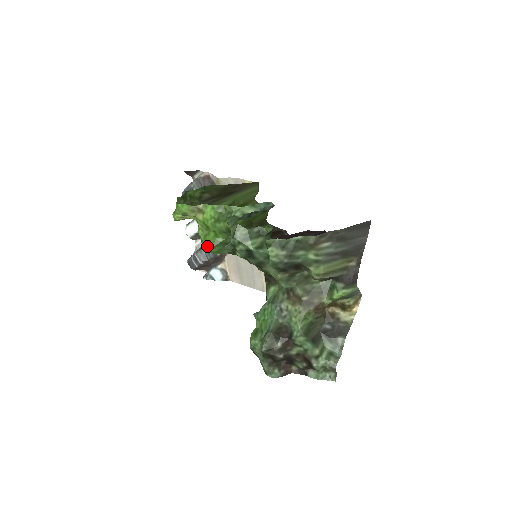
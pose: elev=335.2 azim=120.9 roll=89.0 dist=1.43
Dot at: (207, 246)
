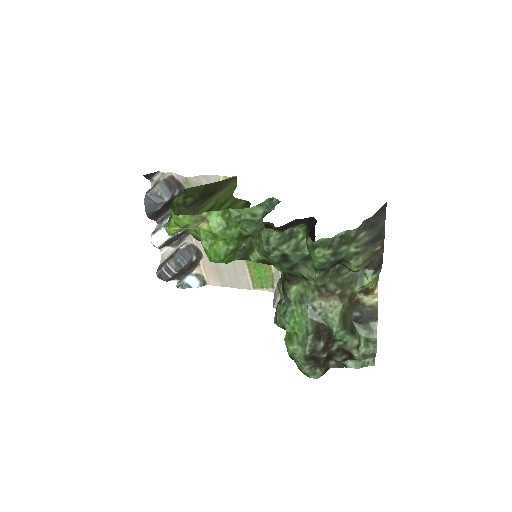
Dot at: (218, 257)
